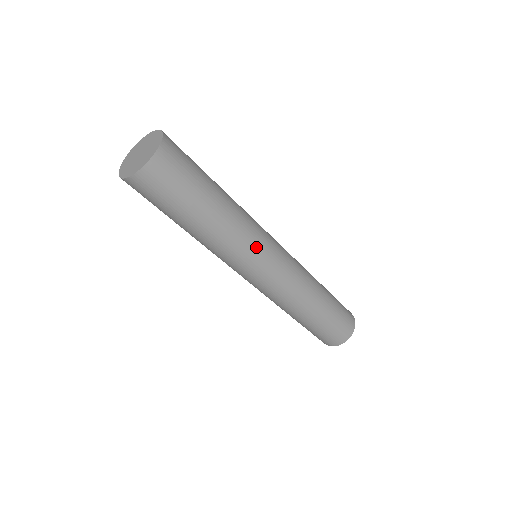
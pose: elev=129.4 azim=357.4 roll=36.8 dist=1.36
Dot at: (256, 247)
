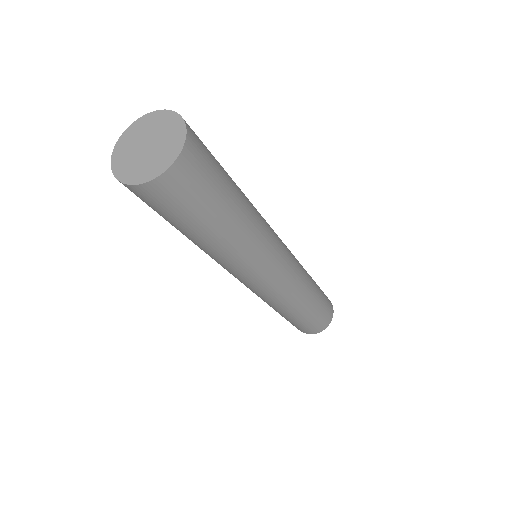
Dot at: (270, 251)
